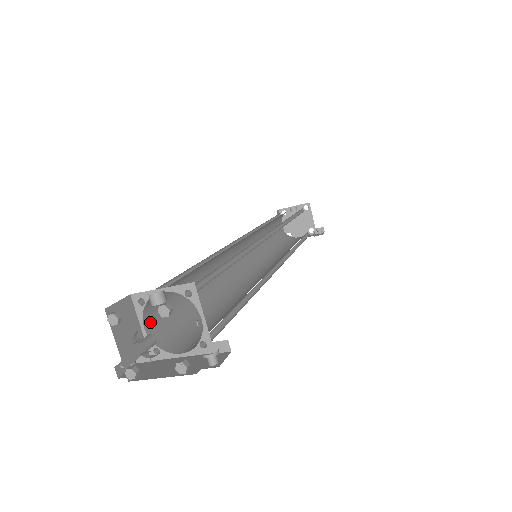
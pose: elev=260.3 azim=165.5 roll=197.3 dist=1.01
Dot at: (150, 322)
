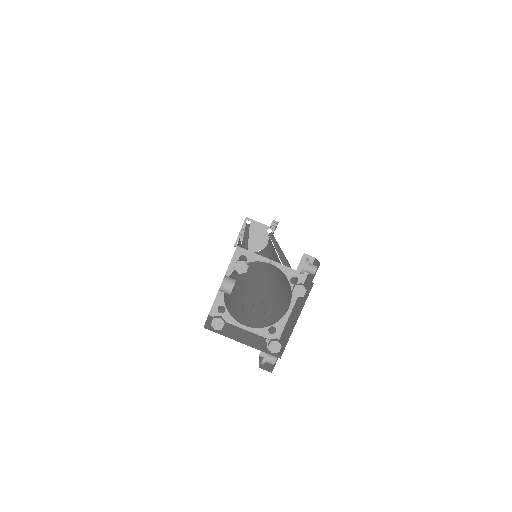
Dot at: (244, 322)
